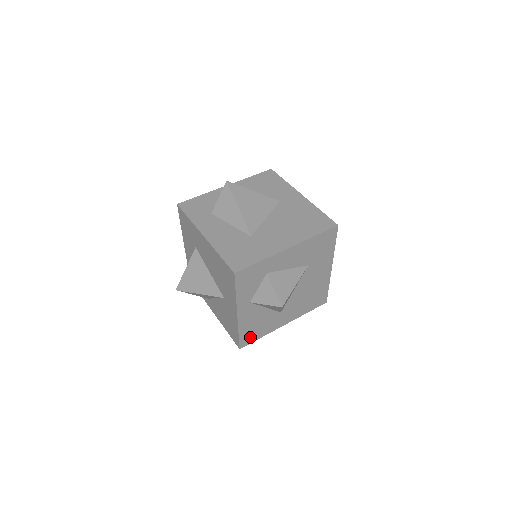
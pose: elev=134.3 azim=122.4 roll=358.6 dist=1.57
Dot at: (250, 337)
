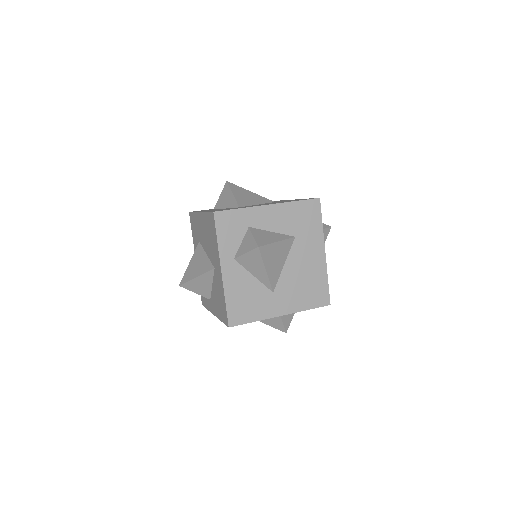
Dot at: (240, 314)
